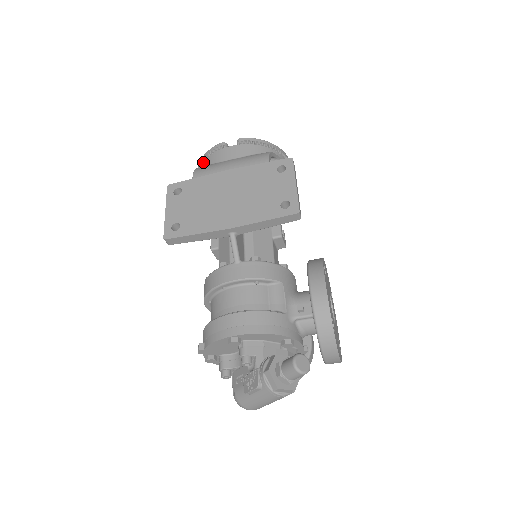
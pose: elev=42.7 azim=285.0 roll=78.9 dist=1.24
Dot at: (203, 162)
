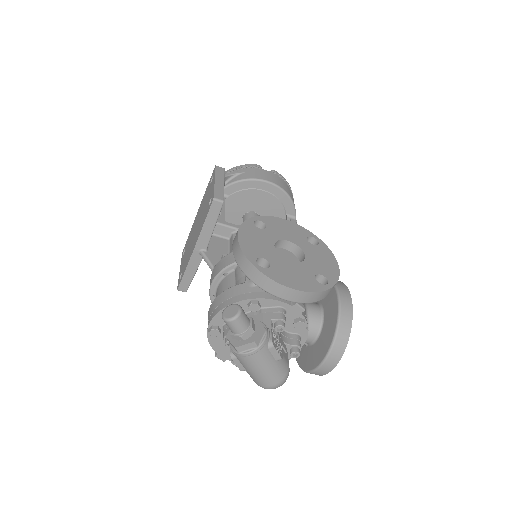
Dot at: occluded
